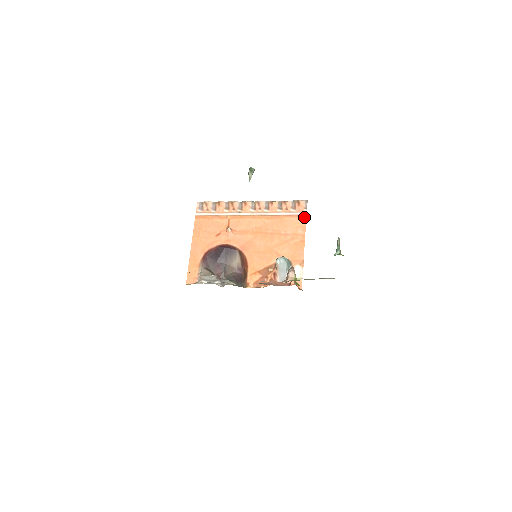
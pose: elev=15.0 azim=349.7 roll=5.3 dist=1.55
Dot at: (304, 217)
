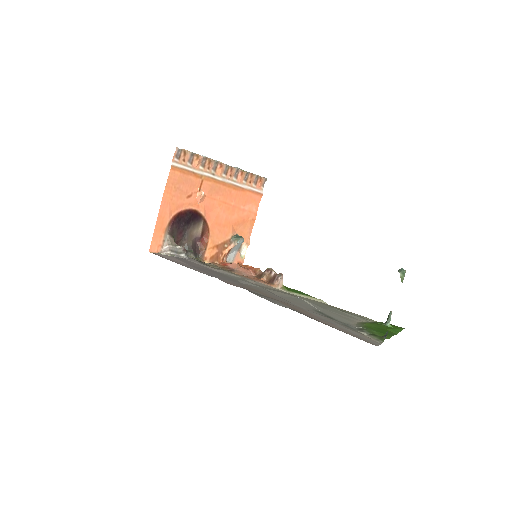
Dot at: (261, 196)
